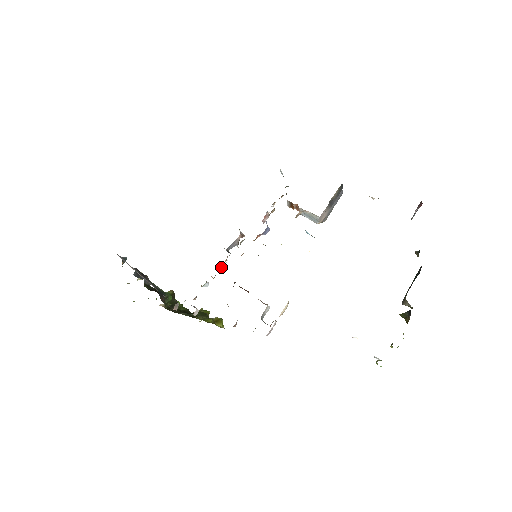
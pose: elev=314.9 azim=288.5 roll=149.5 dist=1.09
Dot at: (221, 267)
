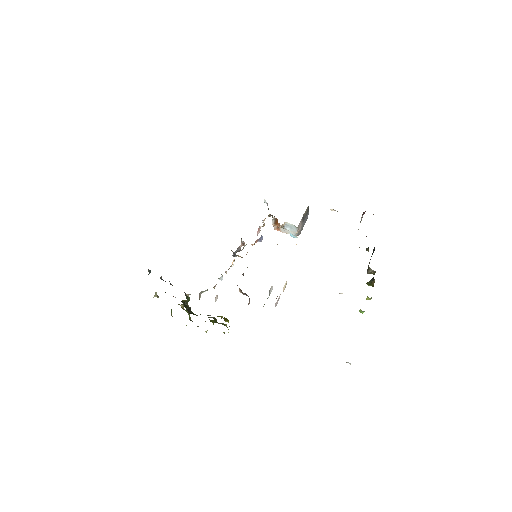
Dot at: (231, 265)
